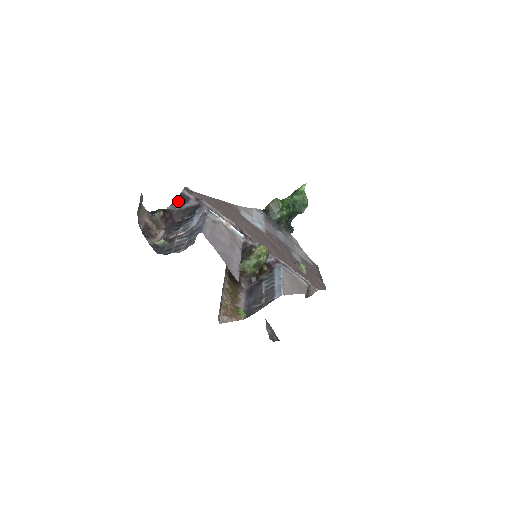
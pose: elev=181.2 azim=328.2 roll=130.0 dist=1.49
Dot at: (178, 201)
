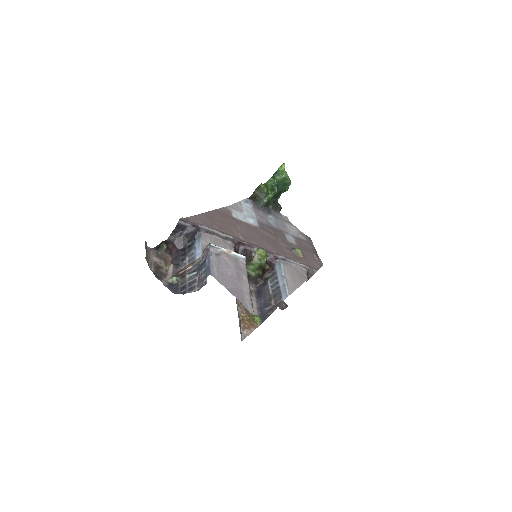
Dot at: (176, 230)
